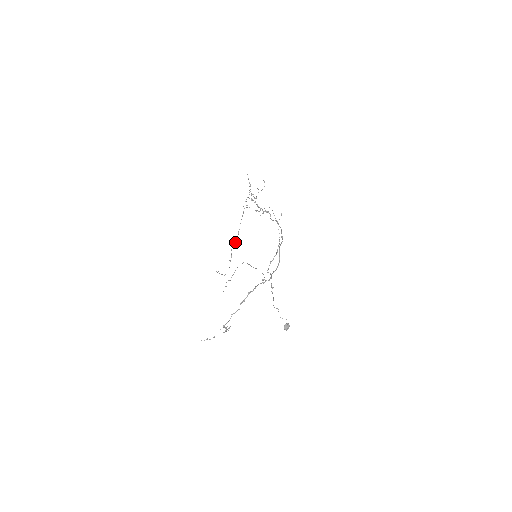
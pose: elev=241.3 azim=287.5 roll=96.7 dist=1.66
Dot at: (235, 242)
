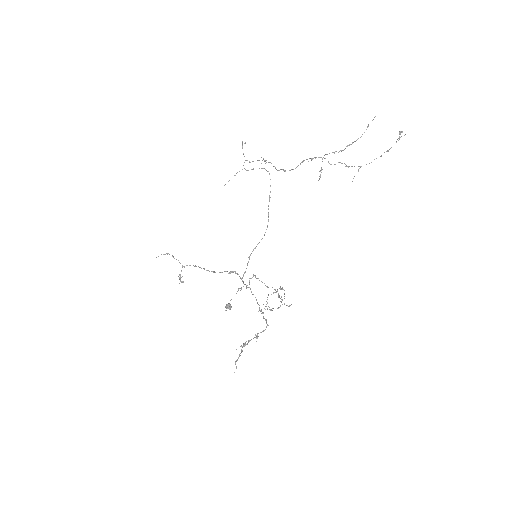
Dot at: (276, 169)
